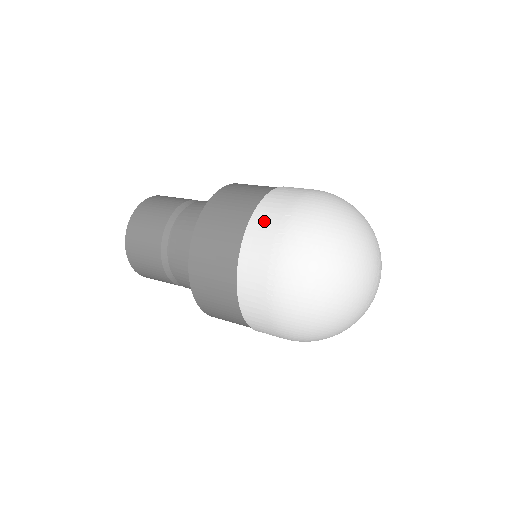
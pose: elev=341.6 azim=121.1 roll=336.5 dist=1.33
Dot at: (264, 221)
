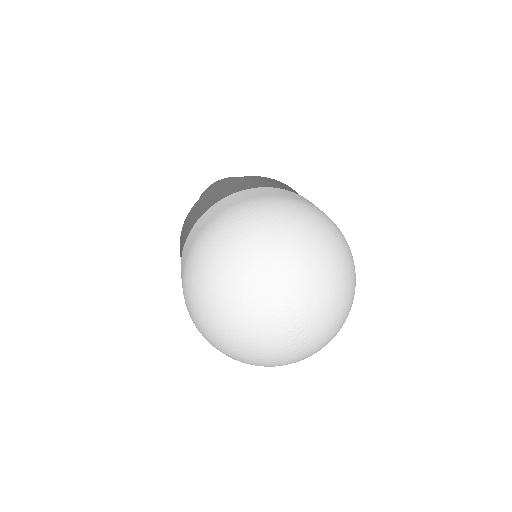
Dot at: occluded
